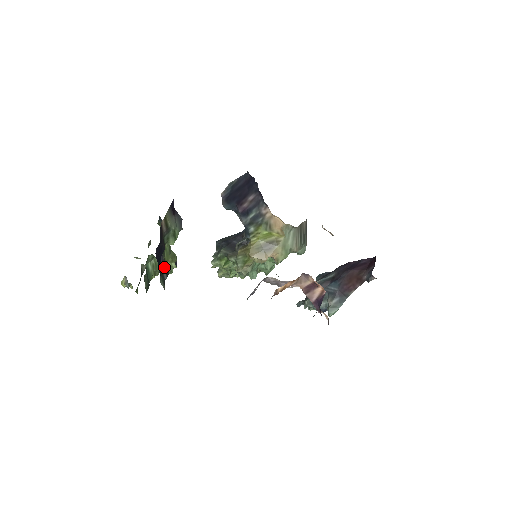
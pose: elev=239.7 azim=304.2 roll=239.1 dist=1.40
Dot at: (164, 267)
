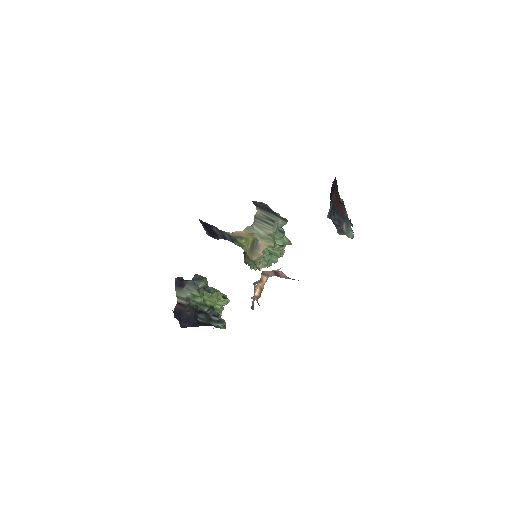
Dot at: (210, 314)
